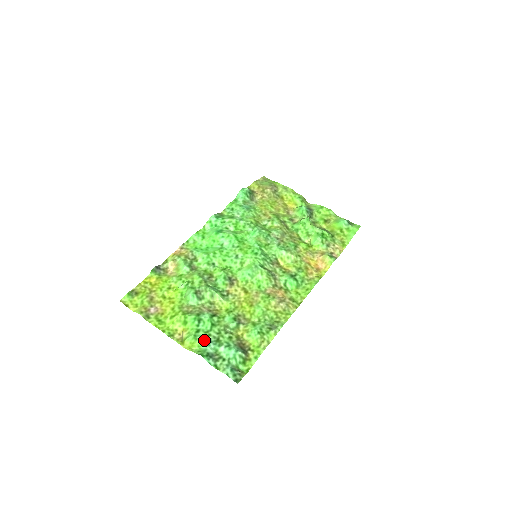
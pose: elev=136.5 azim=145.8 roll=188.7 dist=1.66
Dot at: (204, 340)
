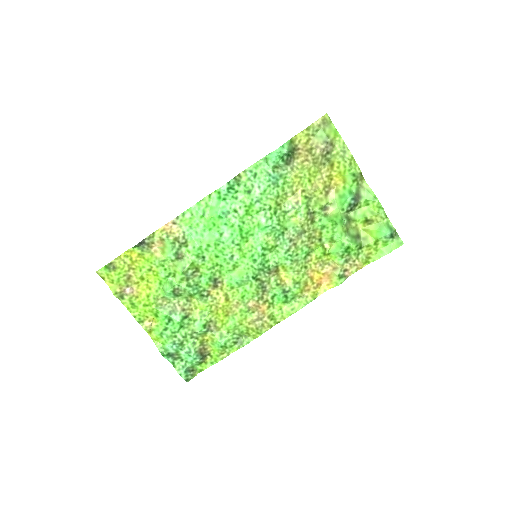
Dot at: (169, 340)
